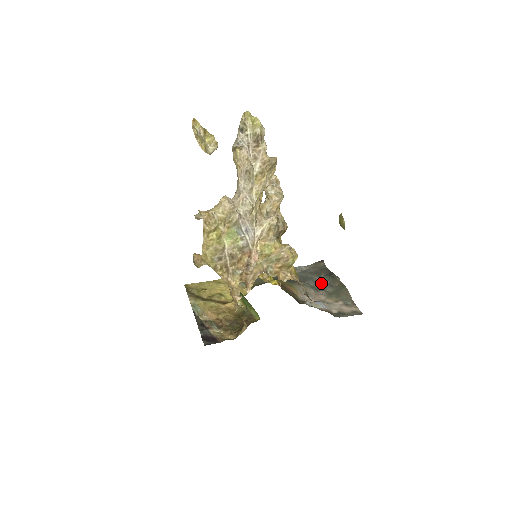
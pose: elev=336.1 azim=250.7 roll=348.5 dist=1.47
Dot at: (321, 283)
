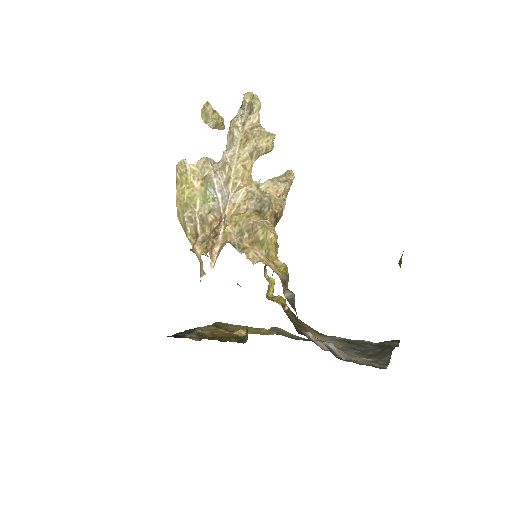
Dot at: (368, 349)
